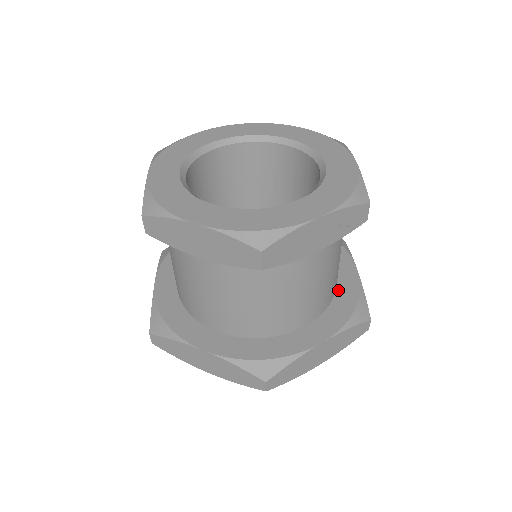
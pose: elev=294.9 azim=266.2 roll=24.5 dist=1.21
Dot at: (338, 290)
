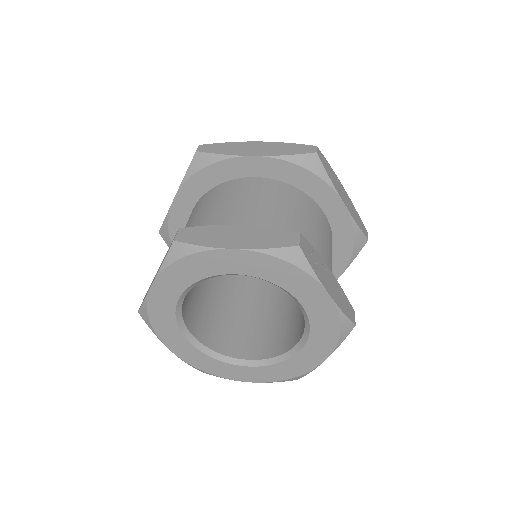
Dot at: occluded
